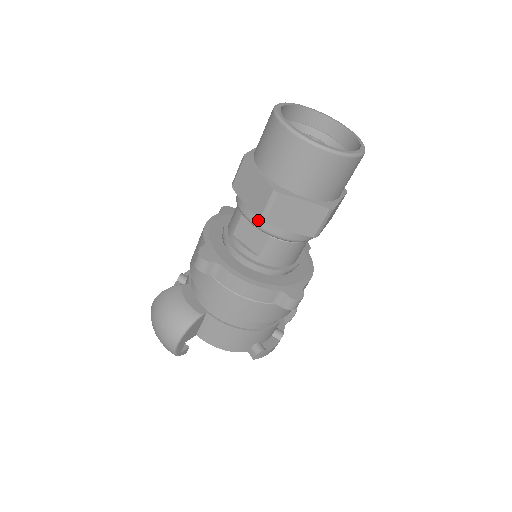
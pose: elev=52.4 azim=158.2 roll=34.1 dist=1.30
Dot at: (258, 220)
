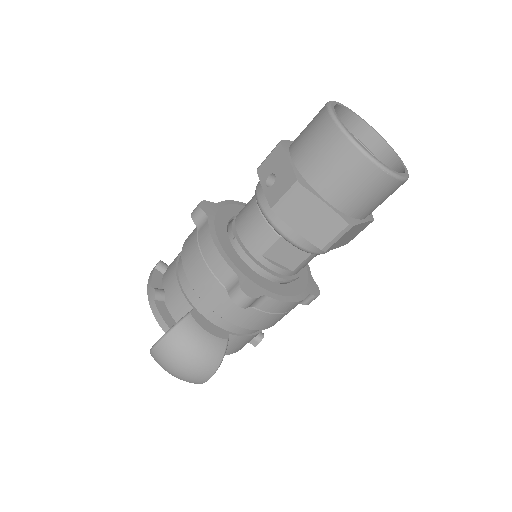
Dot at: (310, 246)
